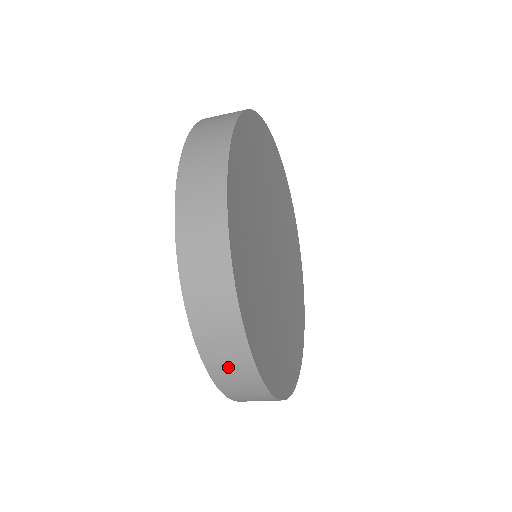
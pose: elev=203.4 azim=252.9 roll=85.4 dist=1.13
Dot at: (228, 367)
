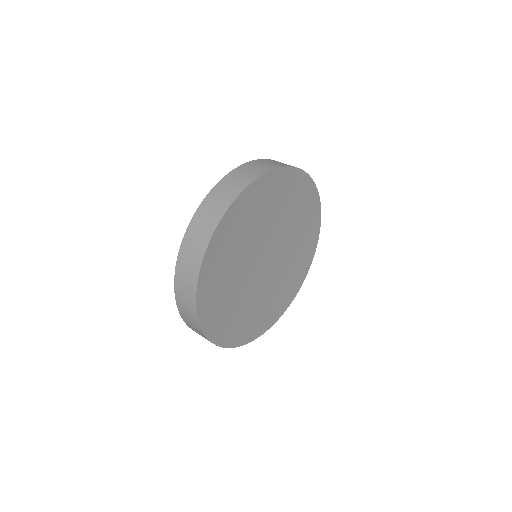
Dot at: (190, 322)
